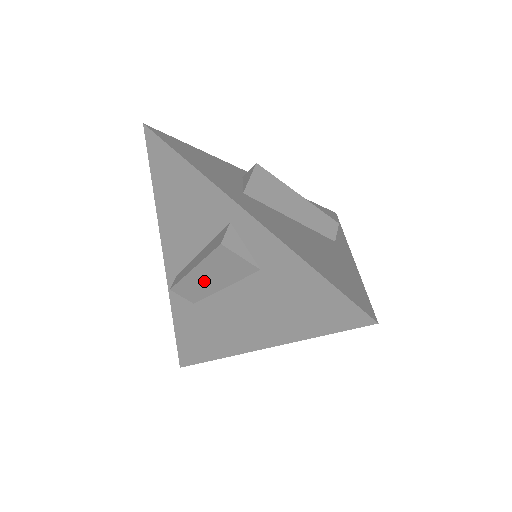
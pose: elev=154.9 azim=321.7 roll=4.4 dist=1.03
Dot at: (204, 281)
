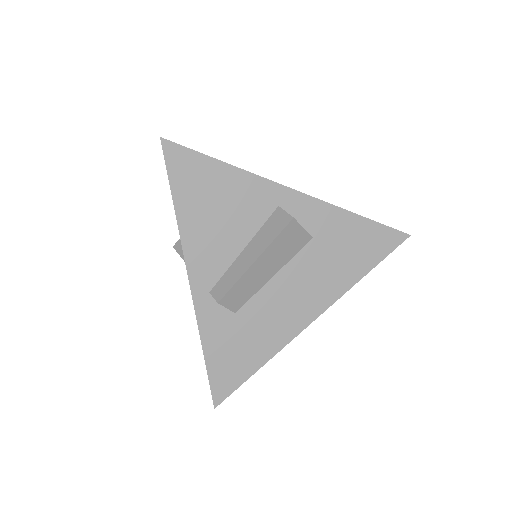
Dot at: (259, 274)
